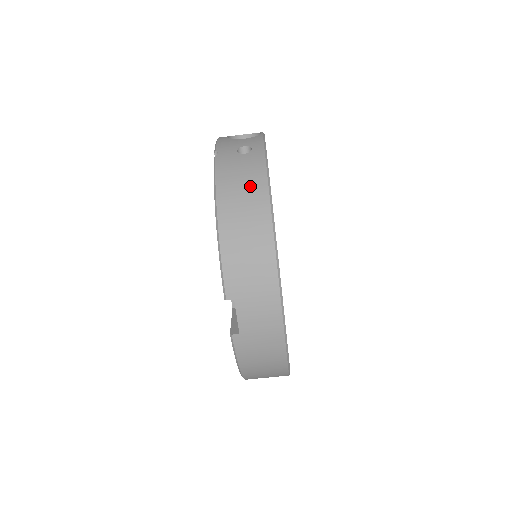
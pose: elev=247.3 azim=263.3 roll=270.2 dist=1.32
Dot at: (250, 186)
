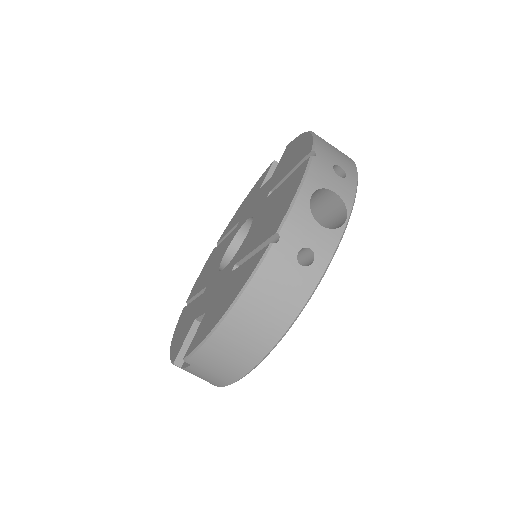
Dot at: (275, 314)
